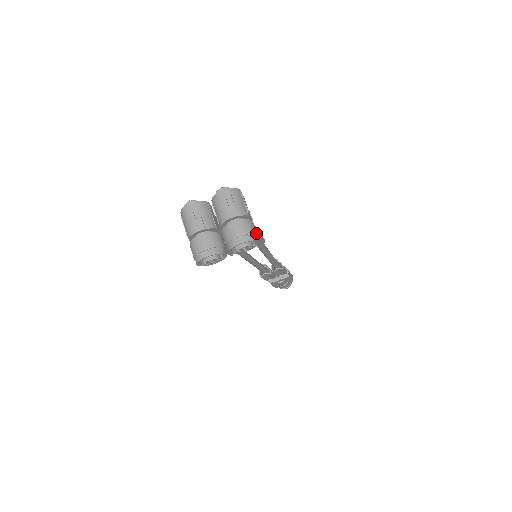
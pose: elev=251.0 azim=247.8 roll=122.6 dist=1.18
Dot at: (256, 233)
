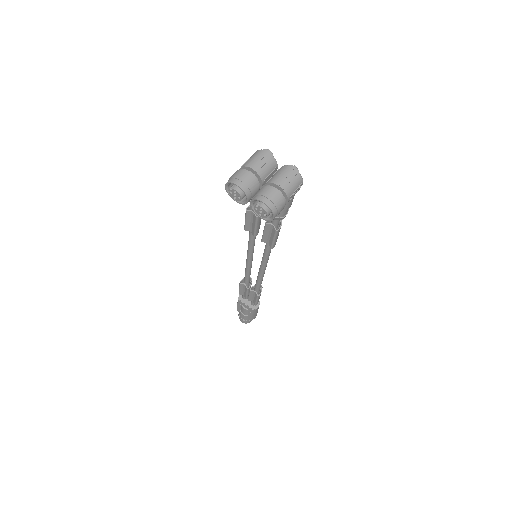
Dot at: (279, 212)
